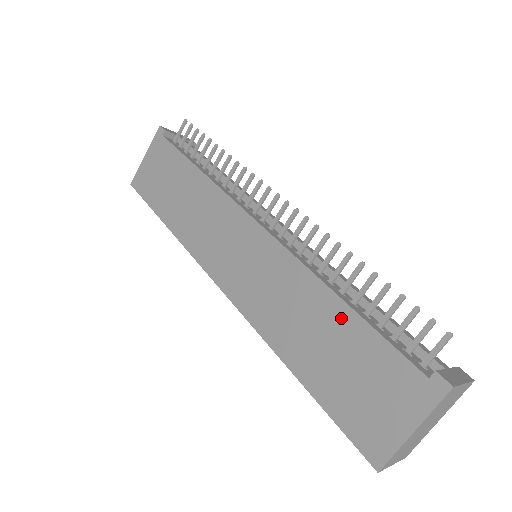
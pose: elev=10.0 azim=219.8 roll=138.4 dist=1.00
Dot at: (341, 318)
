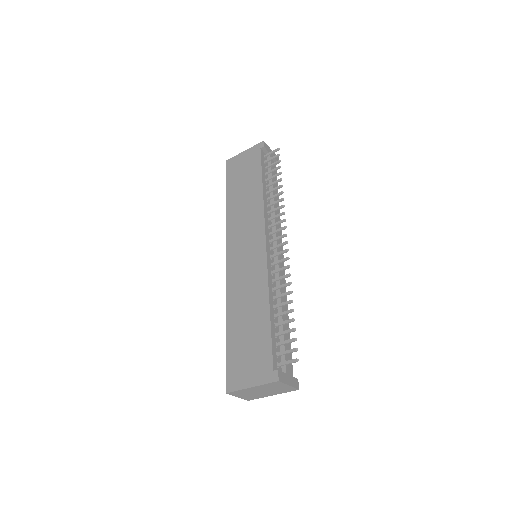
Dot at: (263, 318)
